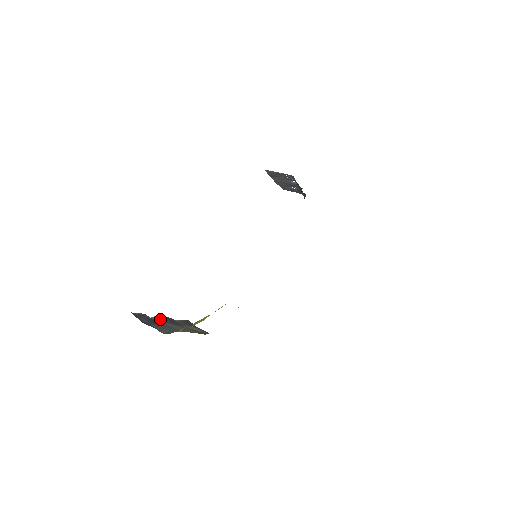
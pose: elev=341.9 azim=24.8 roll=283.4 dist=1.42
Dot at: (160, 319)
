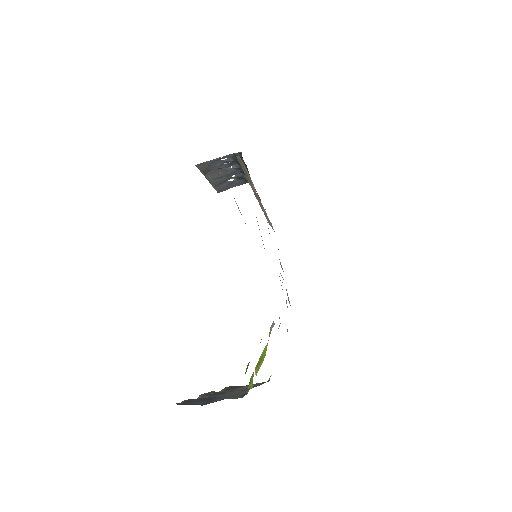
Dot at: (207, 396)
